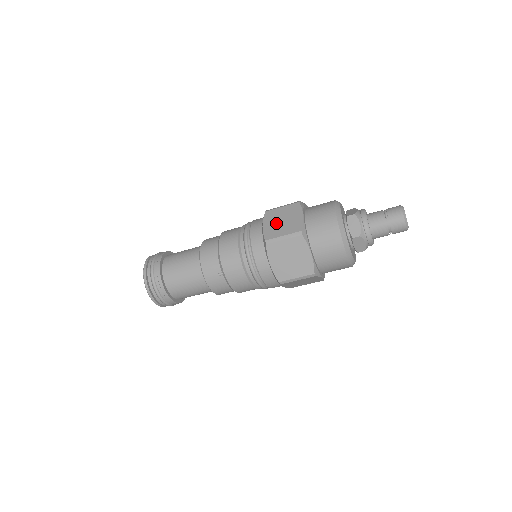
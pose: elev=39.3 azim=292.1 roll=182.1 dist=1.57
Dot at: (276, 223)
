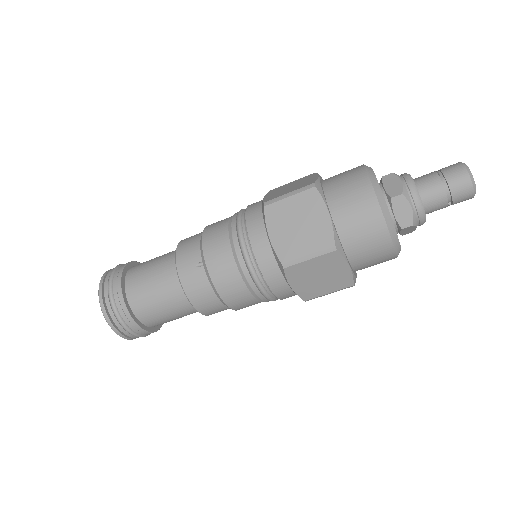
Dot at: (282, 190)
